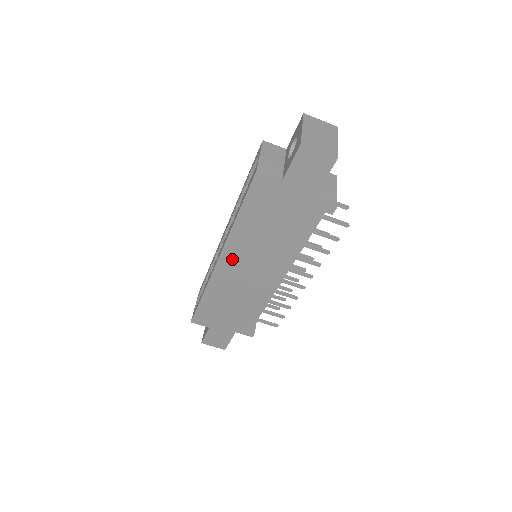
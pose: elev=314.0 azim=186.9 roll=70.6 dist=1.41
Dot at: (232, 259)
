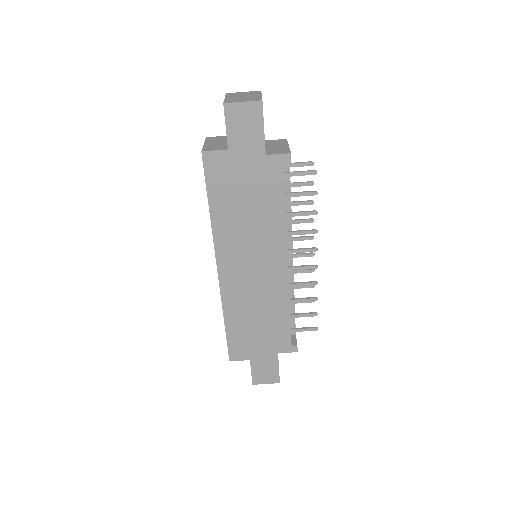
Dot at: (229, 262)
